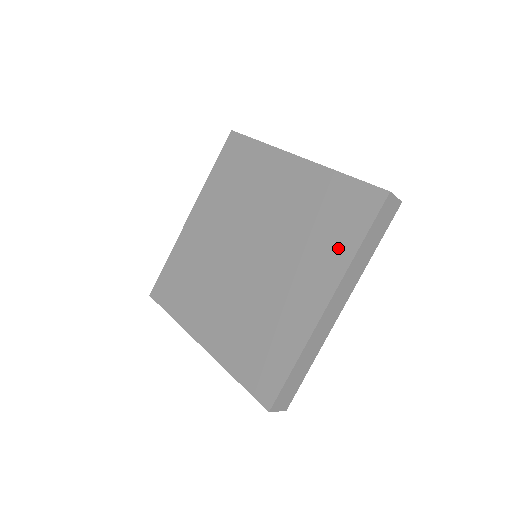
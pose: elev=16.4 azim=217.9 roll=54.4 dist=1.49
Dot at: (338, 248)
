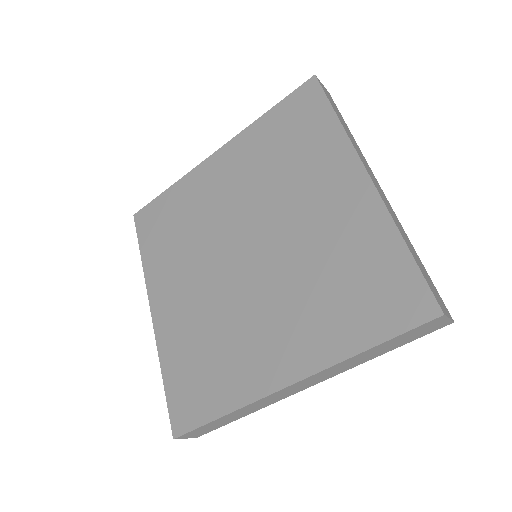
Dot at: (322, 141)
